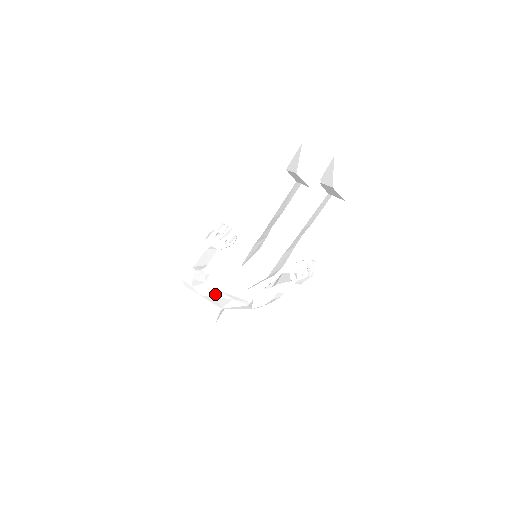
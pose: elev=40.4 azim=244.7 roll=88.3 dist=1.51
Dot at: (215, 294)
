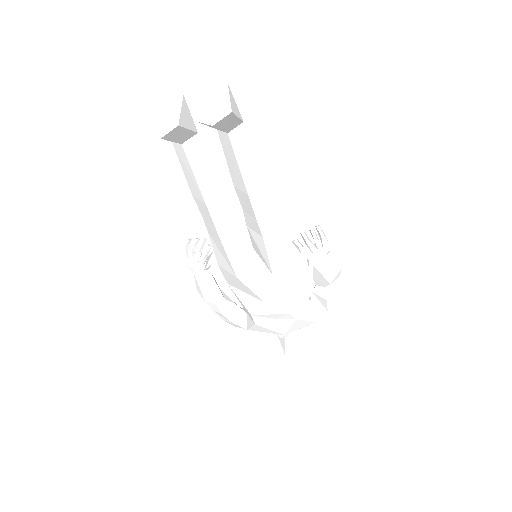
Dot at: (252, 321)
